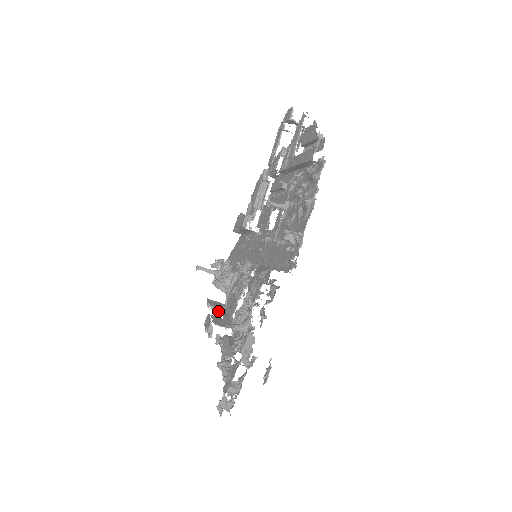
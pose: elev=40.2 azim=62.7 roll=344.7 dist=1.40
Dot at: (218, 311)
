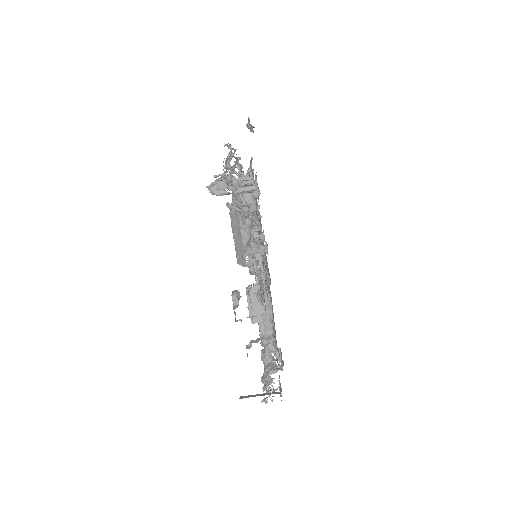
Dot at: (262, 339)
